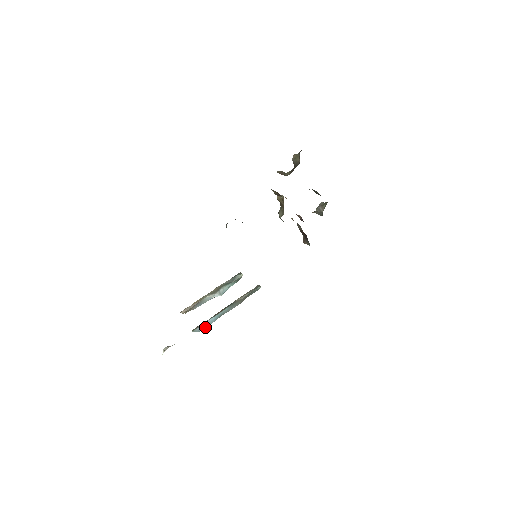
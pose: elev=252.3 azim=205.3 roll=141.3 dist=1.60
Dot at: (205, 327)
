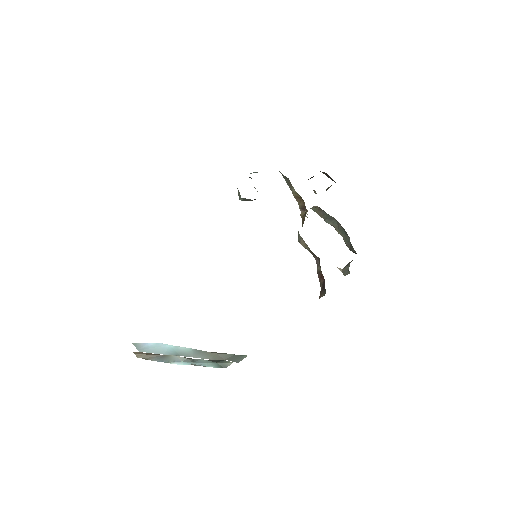
Dot at: (151, 352)
